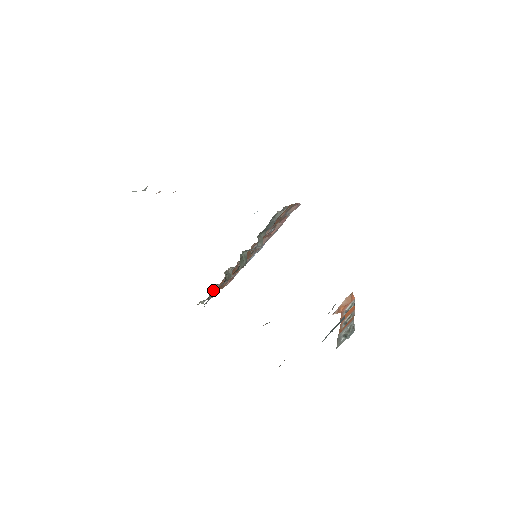
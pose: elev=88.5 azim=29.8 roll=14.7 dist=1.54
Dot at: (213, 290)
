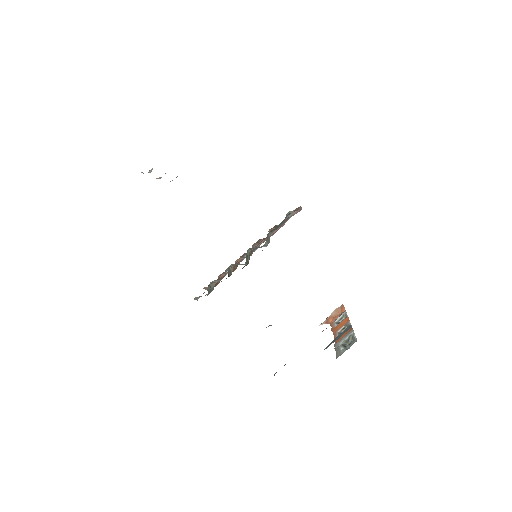
Dot at: (210, 286)
